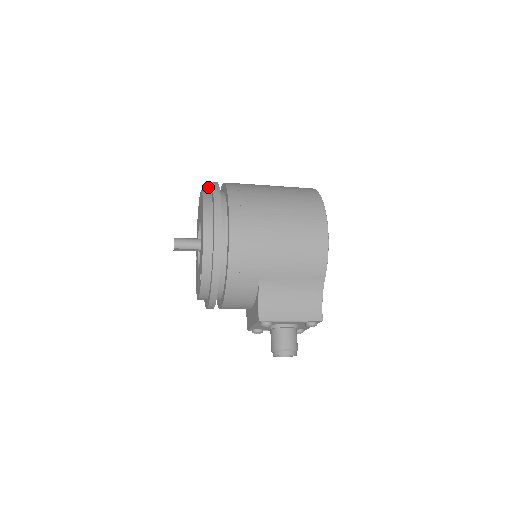
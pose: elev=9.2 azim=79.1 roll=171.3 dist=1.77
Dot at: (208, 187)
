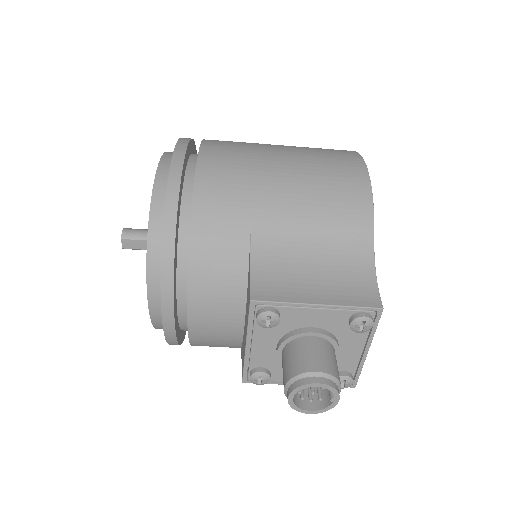
Dot at: occluded
